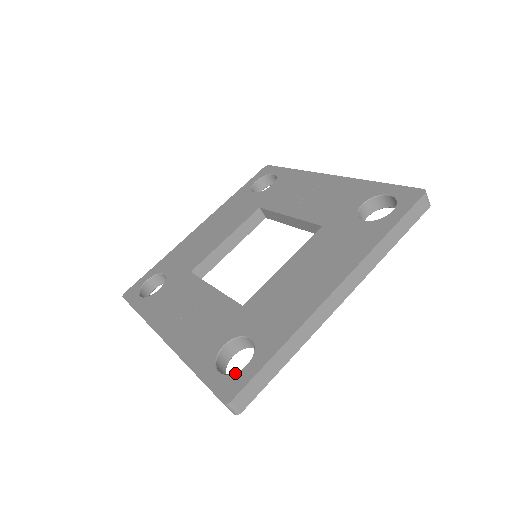
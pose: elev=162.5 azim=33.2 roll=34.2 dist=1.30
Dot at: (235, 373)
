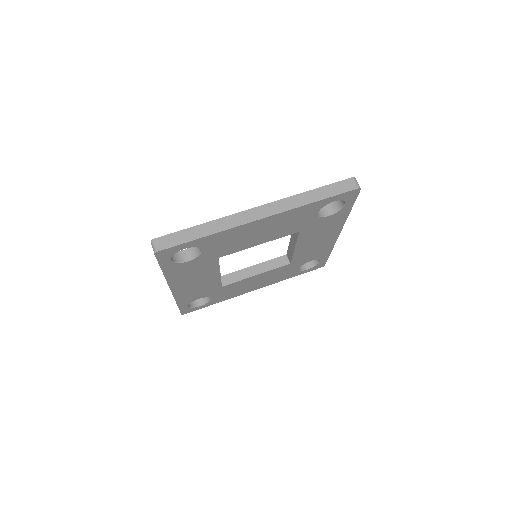
Dot at: occluded
